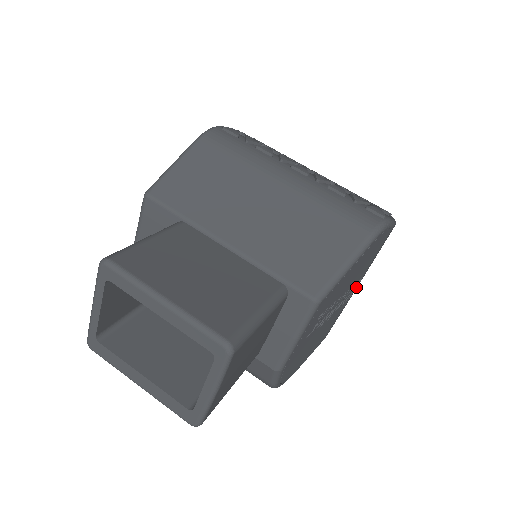
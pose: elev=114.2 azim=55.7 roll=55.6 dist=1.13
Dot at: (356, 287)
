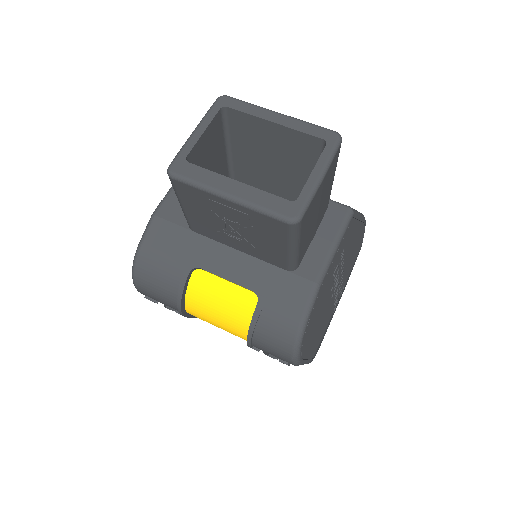
Dot at: occluded
